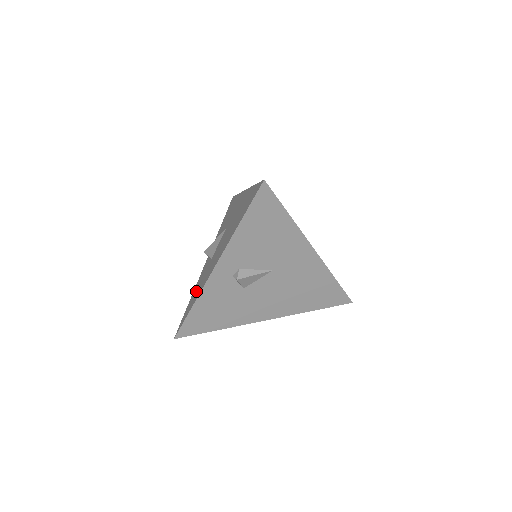
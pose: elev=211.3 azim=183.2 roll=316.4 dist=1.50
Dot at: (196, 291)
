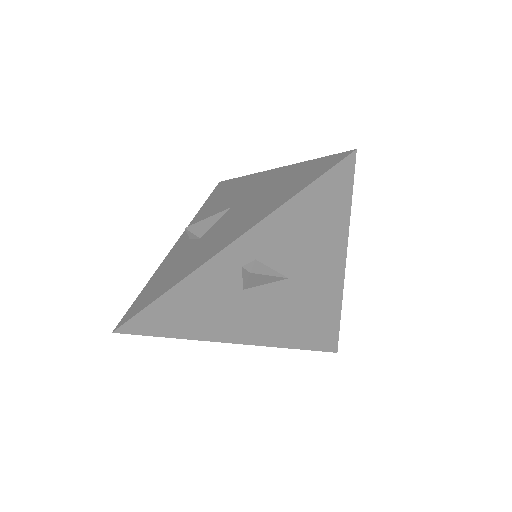
Dot at: (168, 274)
